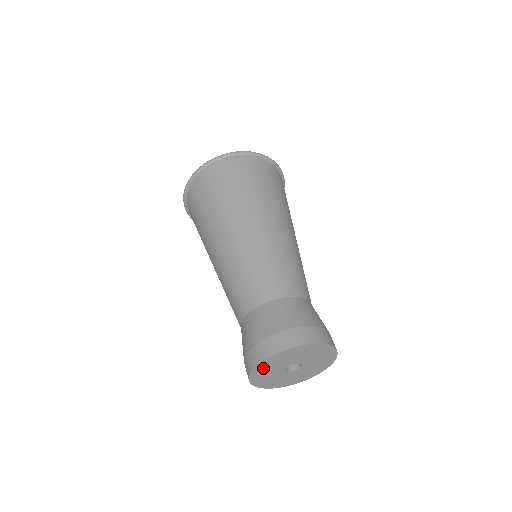
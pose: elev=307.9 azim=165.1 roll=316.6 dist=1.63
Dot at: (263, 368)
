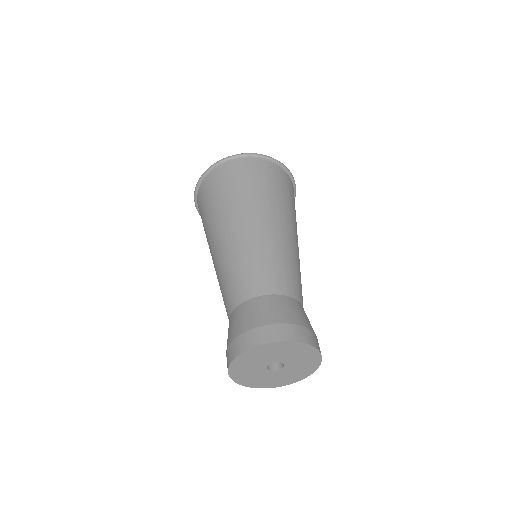
Dot at: (244, 379)
